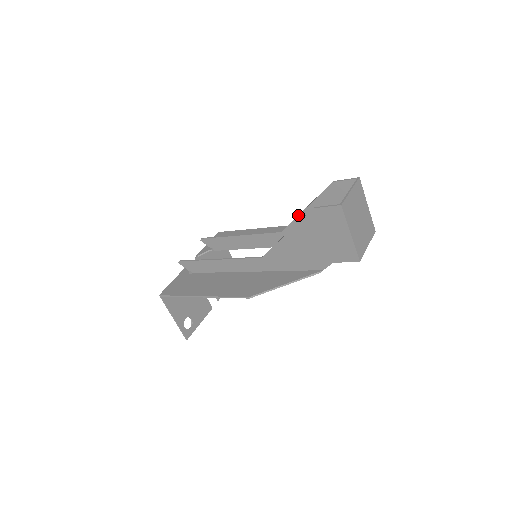
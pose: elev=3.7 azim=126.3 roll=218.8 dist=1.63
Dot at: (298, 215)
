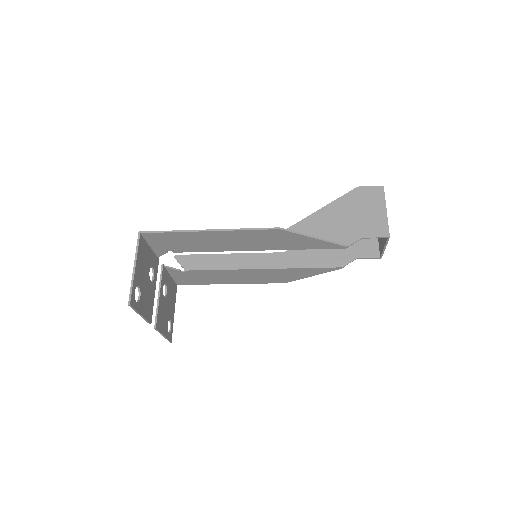
Dot at: occluded
